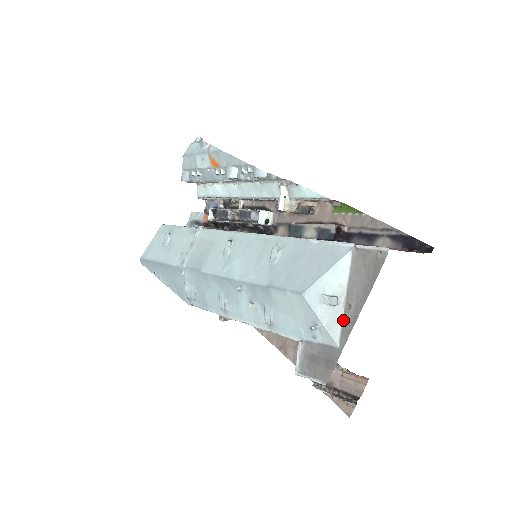
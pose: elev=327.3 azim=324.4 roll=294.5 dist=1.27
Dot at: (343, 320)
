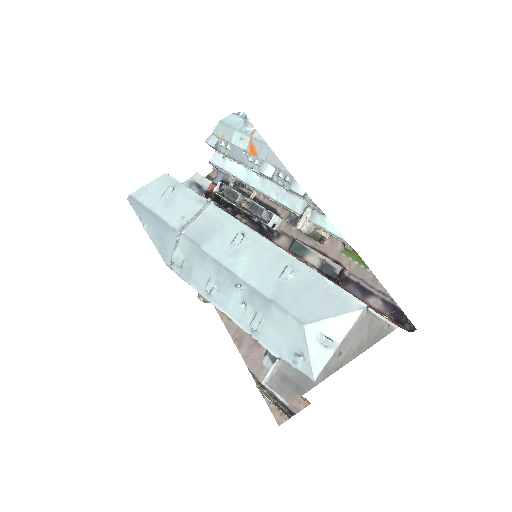
Dot at: (329, 361)
